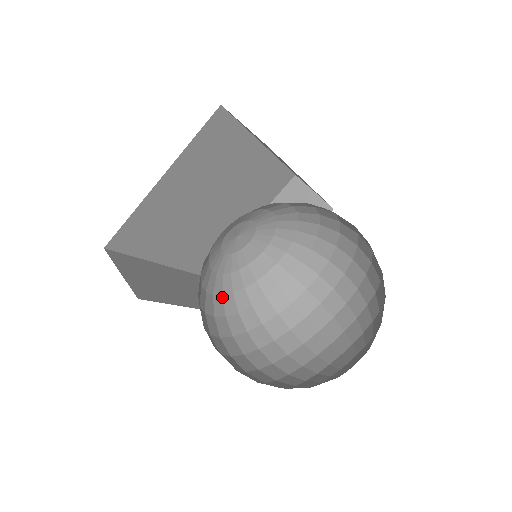
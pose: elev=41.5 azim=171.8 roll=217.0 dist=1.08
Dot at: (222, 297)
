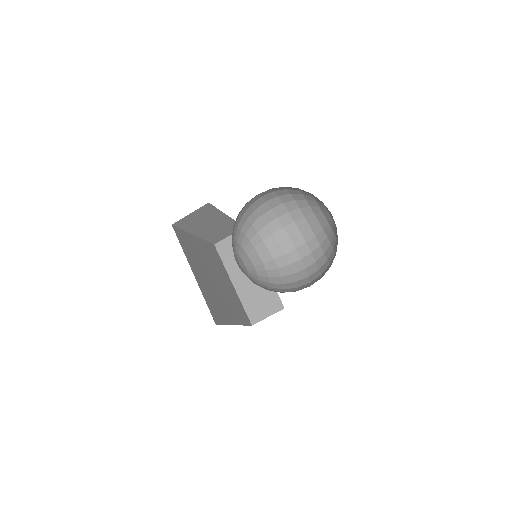
Dot at: occluded
